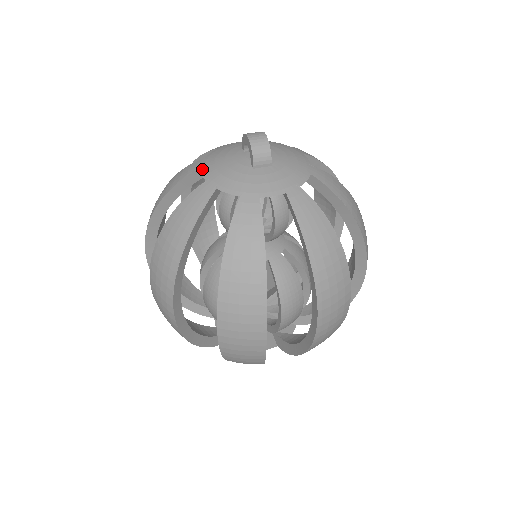
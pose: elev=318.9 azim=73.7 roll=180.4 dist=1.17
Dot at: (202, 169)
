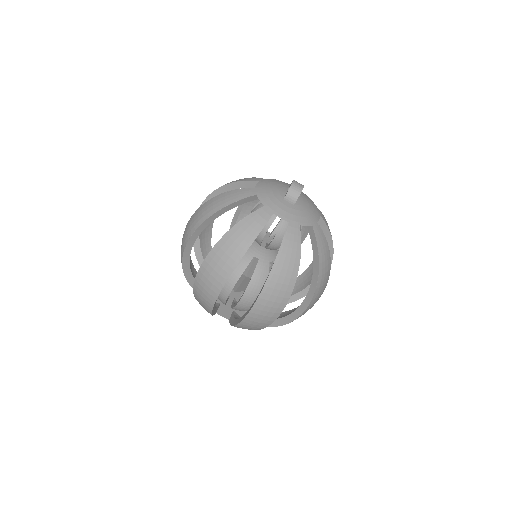
Dot at: (259, 182)
